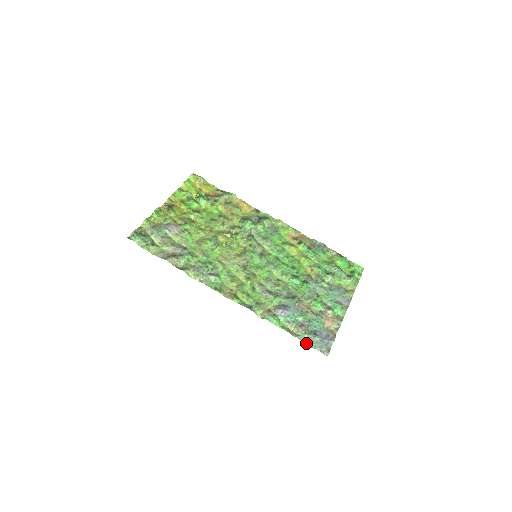
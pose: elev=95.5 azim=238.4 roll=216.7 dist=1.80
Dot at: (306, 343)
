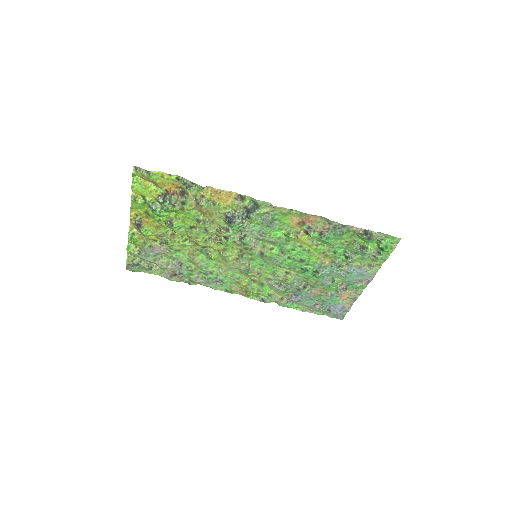
Dot at: occluded
